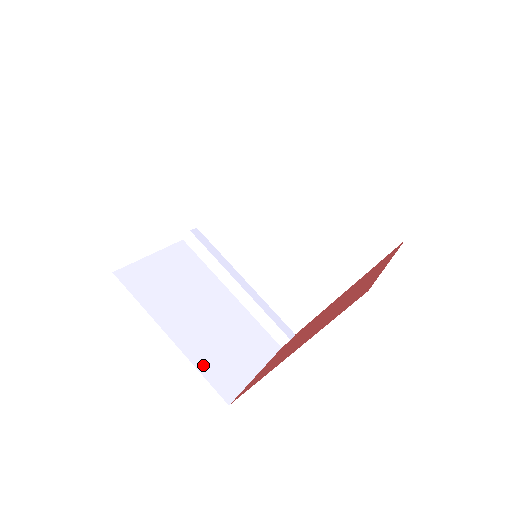
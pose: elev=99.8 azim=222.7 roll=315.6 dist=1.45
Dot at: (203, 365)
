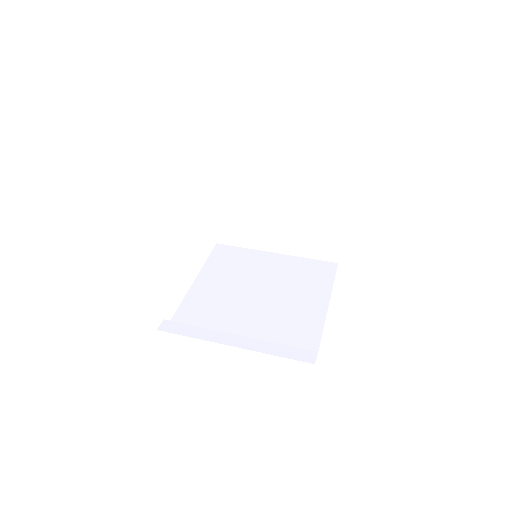
Dot at: occluded
